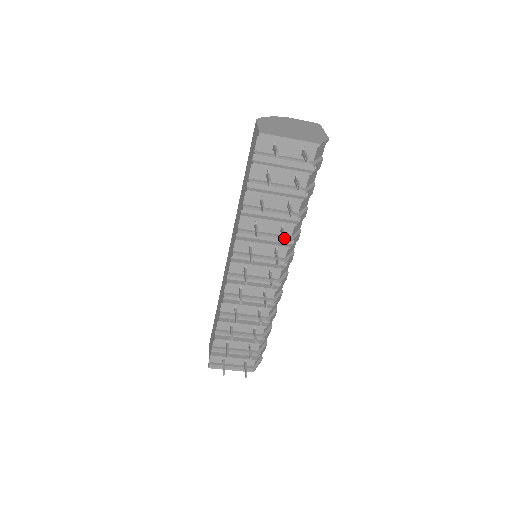
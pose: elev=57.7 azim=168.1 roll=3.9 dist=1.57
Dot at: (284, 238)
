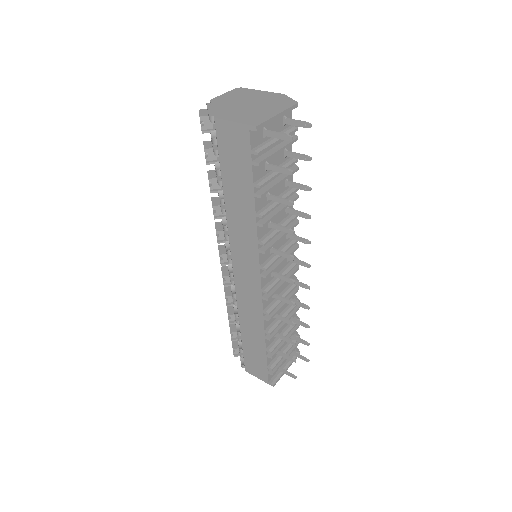
Dot at: (307, 215)
